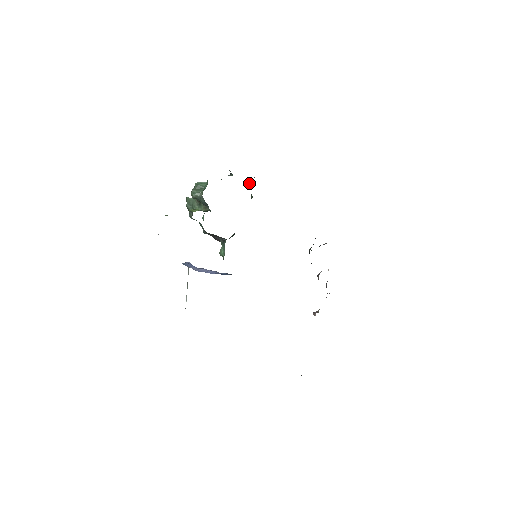
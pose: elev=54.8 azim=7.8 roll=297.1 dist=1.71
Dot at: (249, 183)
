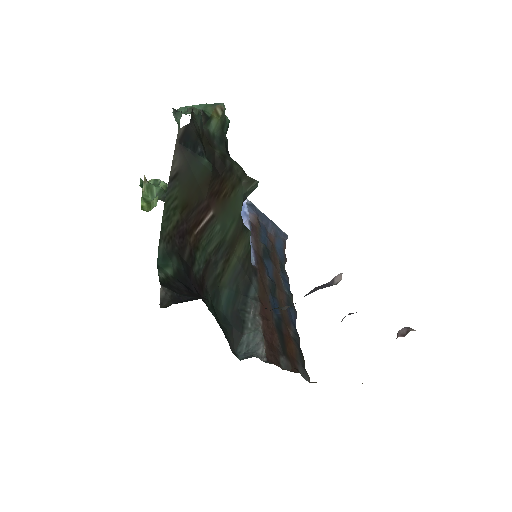
Dot at: (194, 141)
